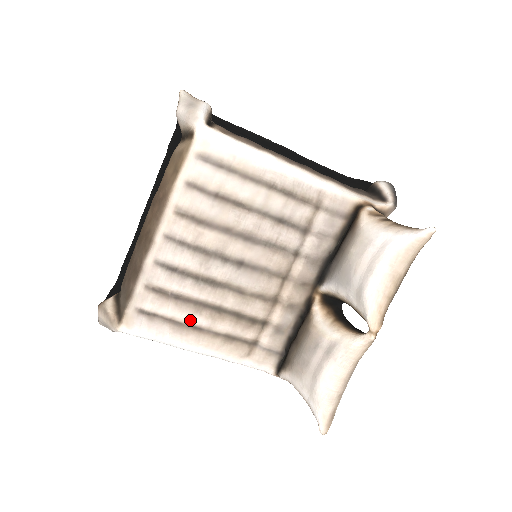
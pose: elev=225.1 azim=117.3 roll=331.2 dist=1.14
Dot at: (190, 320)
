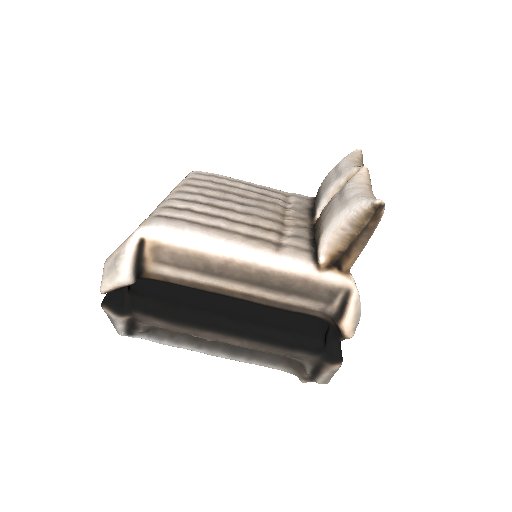
Dot at: (208, 222)
